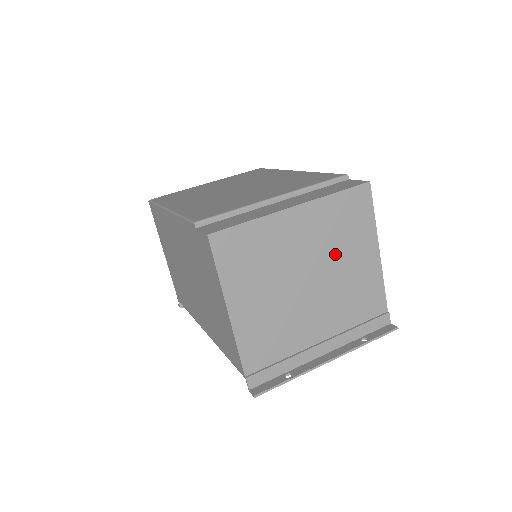
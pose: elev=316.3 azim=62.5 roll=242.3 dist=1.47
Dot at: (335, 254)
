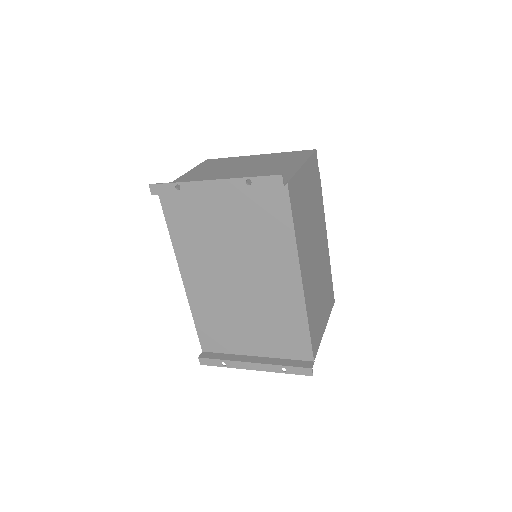
Dot at: (268, 165)
